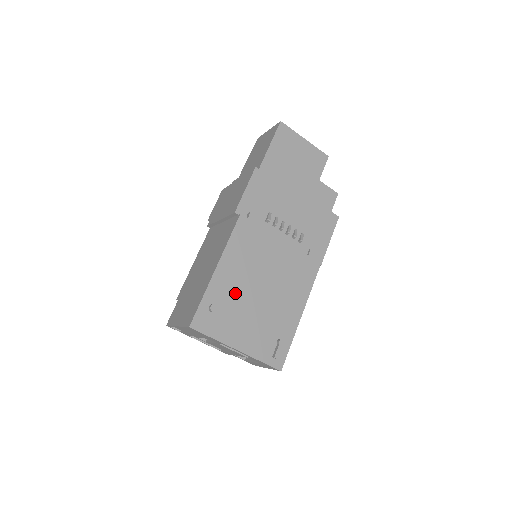
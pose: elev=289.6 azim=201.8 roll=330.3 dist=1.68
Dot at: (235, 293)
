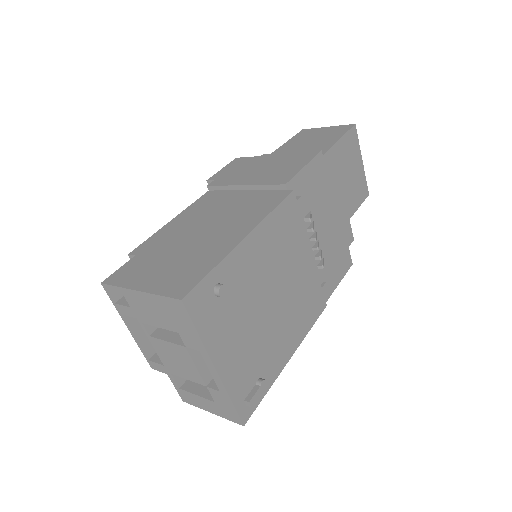
Dot at: (248, 286)
